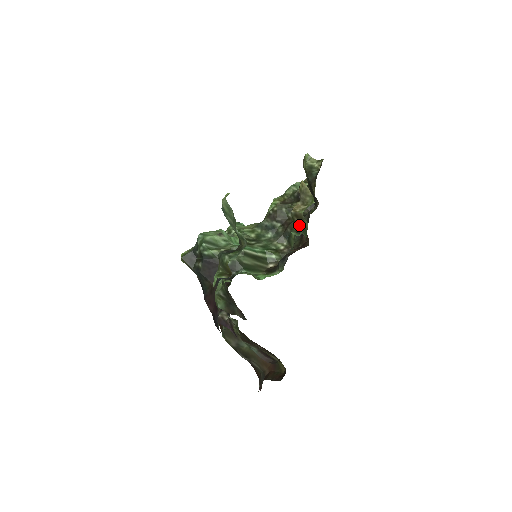
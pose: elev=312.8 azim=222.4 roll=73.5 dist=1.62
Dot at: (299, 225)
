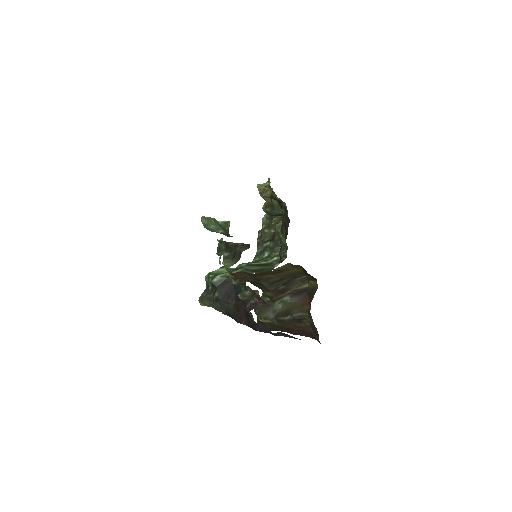
Dot at: (272, 210)
